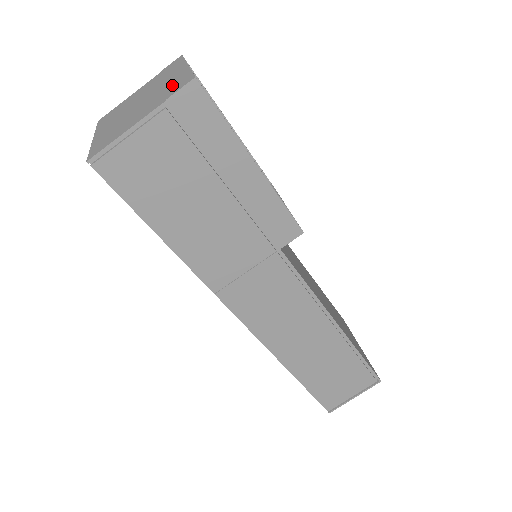
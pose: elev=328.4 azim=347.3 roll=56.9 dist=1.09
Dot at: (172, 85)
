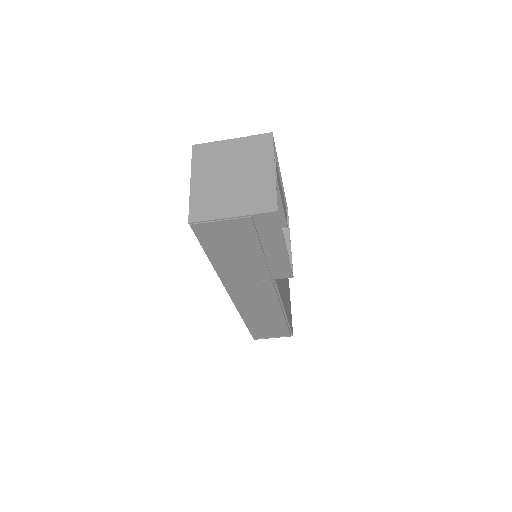
Dot at: (260, 193)
